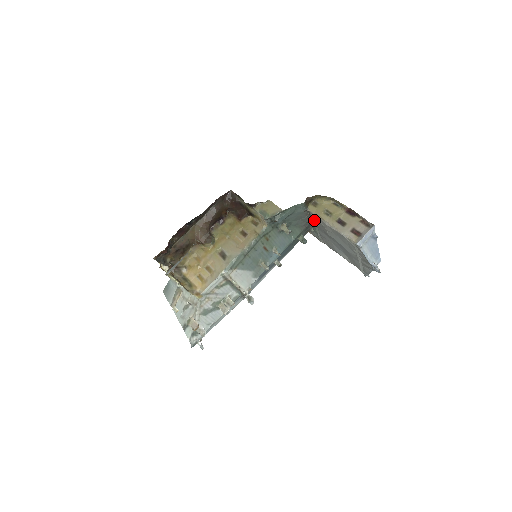
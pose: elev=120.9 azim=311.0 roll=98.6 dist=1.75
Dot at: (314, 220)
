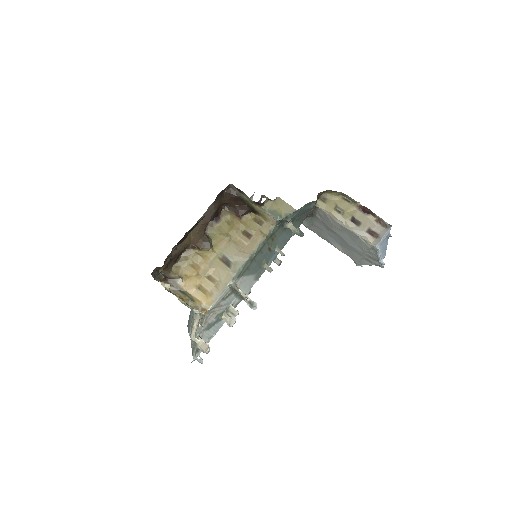
Dot at: (317, 214)
